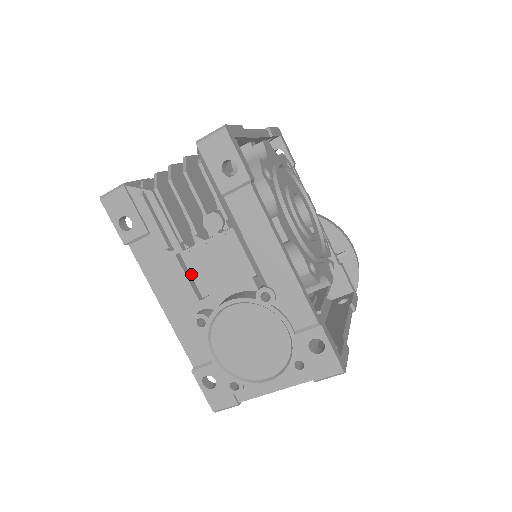
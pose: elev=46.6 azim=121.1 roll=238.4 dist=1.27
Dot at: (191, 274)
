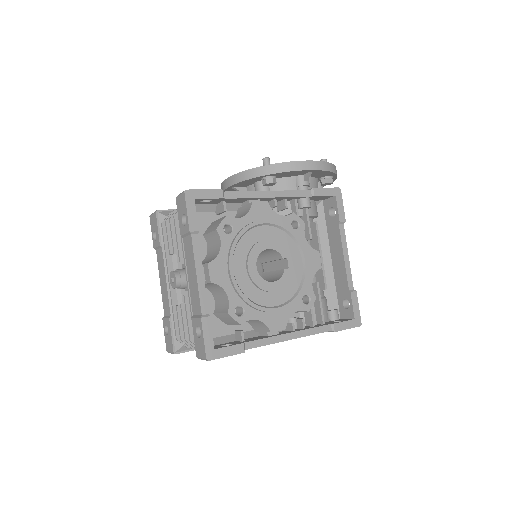
Dot at: occluded
